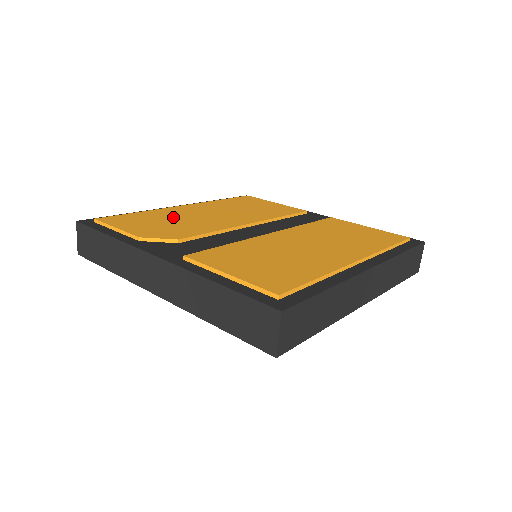
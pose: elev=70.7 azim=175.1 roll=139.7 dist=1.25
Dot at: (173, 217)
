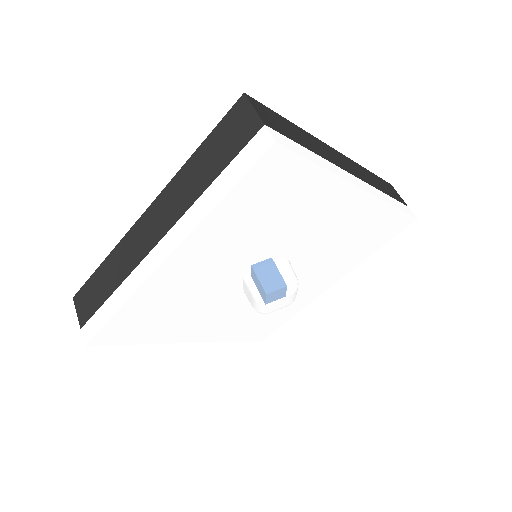
Dot at: occluded
